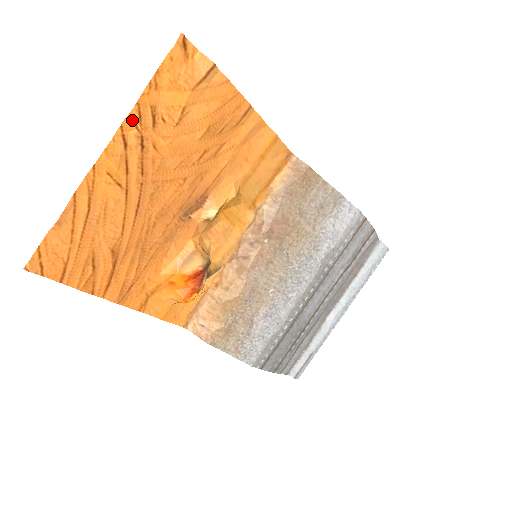
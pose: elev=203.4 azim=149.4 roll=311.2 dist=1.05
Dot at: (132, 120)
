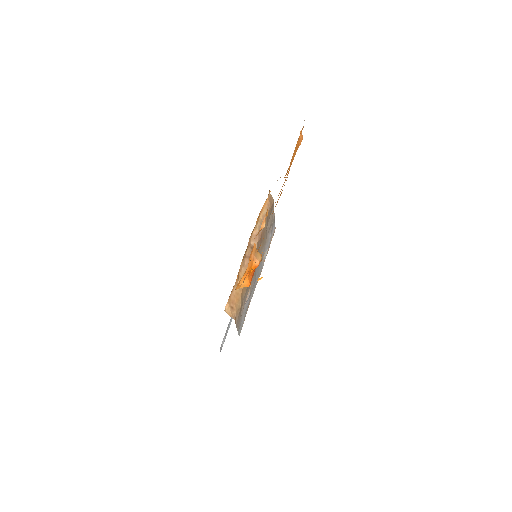
Dot at: (291, 164)
